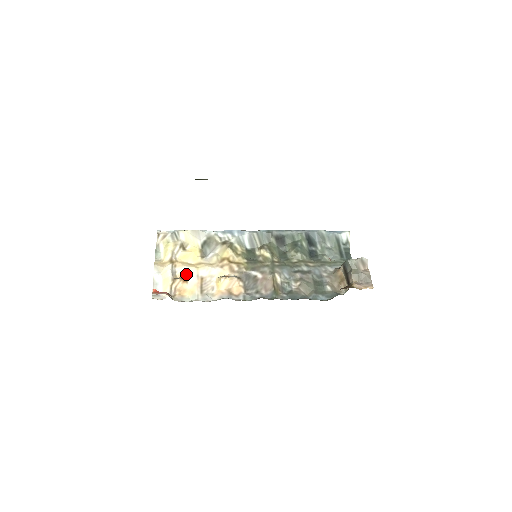
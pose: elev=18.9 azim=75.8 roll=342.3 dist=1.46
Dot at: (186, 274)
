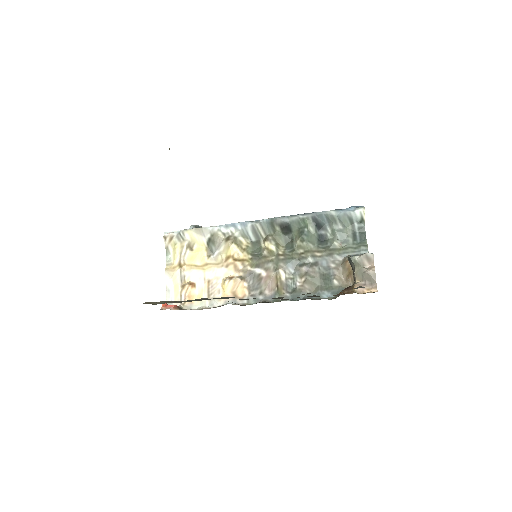
Dot at: (194, 278)
